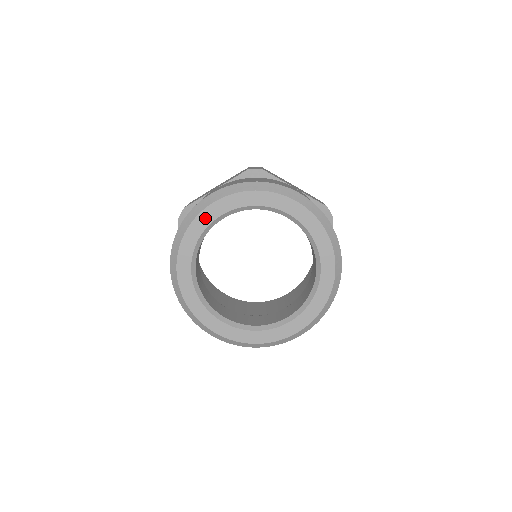
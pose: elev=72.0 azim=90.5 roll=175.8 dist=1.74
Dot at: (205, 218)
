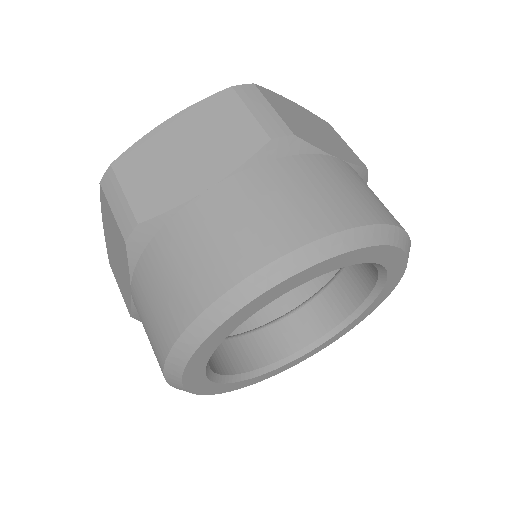
Dot at: (194, 381)
